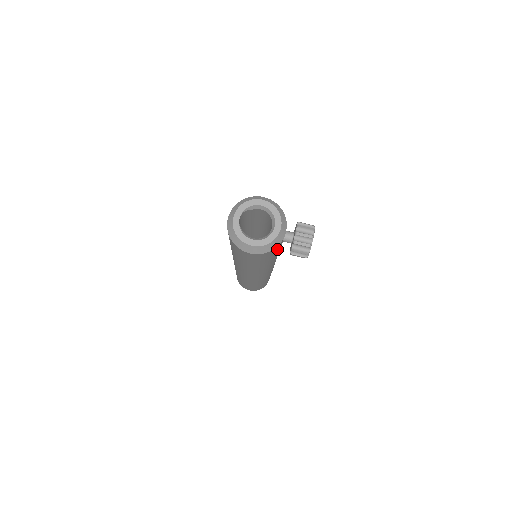
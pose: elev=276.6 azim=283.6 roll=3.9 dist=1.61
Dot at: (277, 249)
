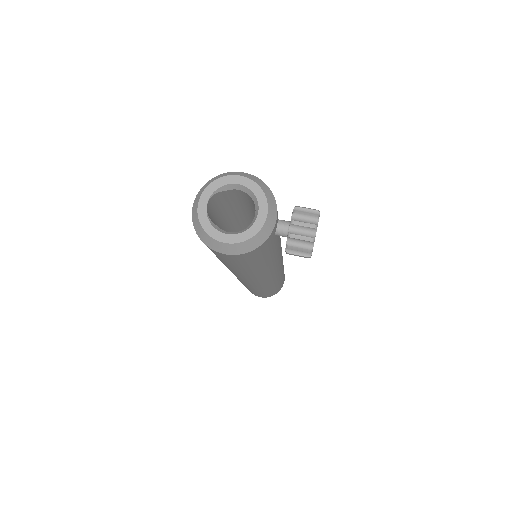
Dot at: (268, 246)
